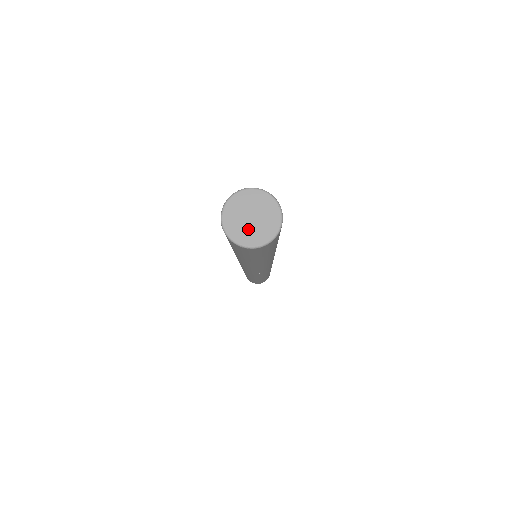
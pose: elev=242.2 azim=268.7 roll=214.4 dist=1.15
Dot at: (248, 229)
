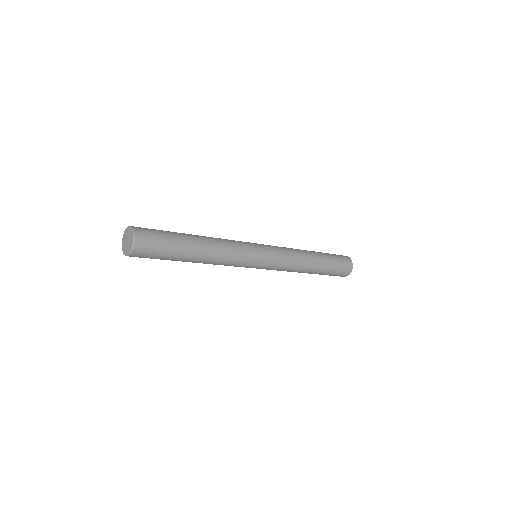
Dot at: (126, 247)
